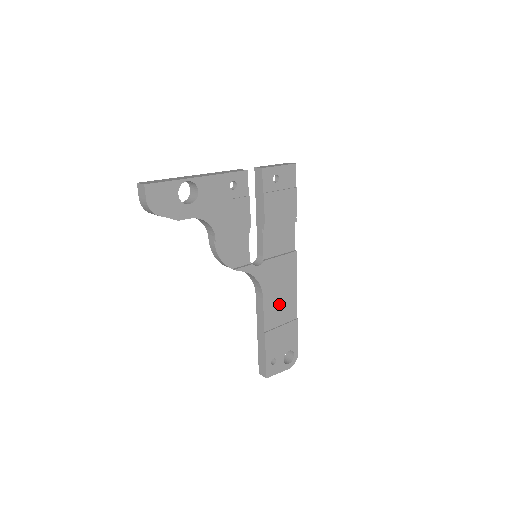
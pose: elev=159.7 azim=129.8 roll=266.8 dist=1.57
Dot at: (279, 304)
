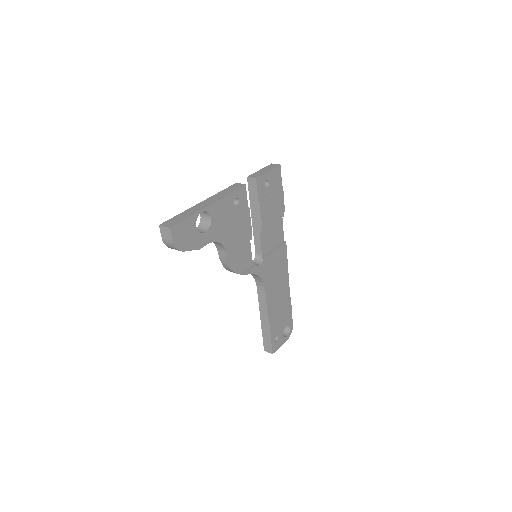
Dot at: (277, 291)
